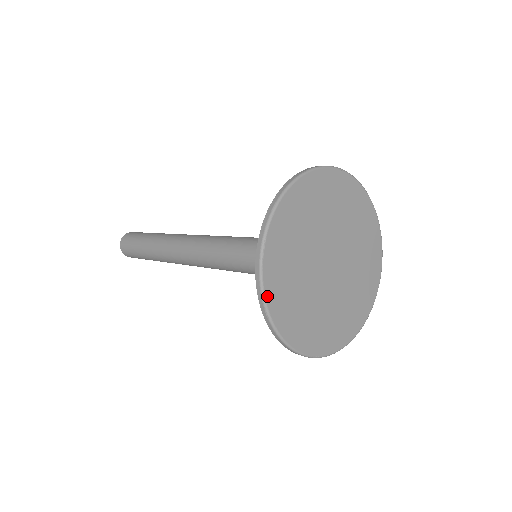
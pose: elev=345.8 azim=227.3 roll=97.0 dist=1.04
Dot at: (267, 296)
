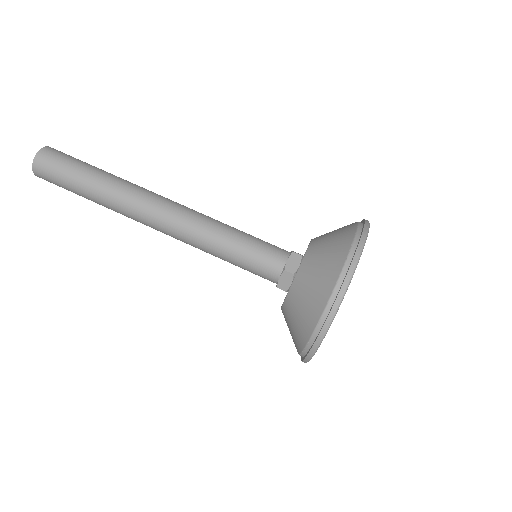
Dot at: occluded
